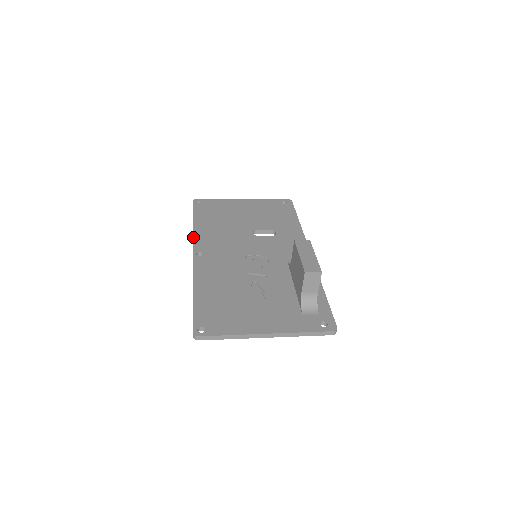
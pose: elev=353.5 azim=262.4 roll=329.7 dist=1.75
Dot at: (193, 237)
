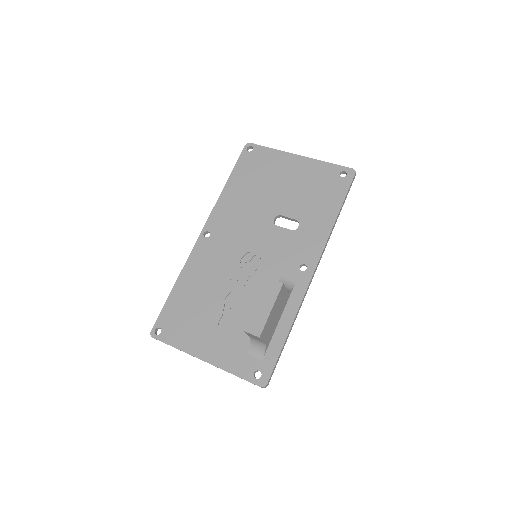
Dot at: (214, 207)
